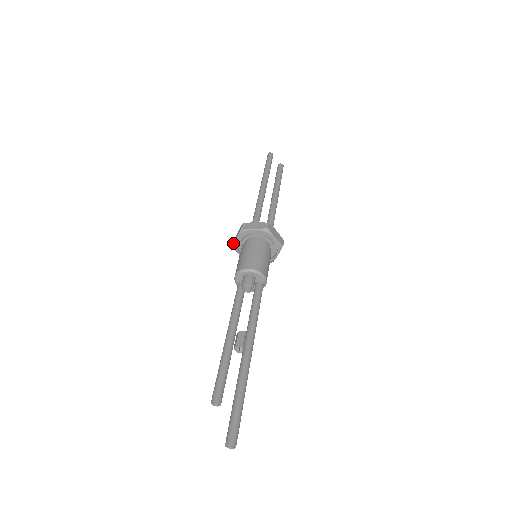
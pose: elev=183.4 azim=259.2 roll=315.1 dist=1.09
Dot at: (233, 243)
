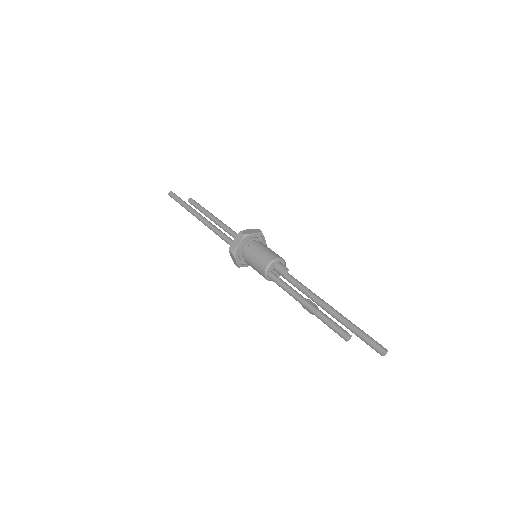
Dot at: (234, 249)
